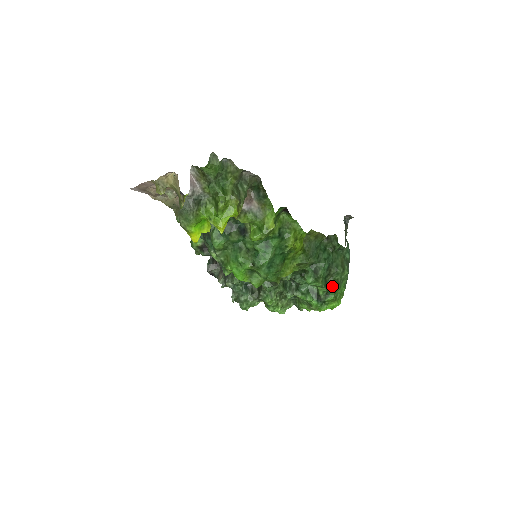
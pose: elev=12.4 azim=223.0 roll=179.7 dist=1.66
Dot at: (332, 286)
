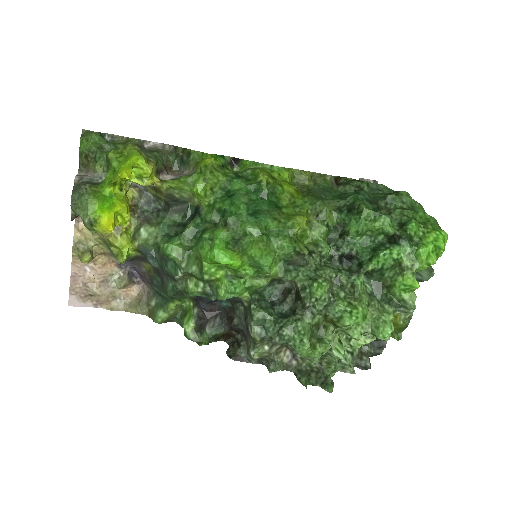
Dot at: (400, 216)
